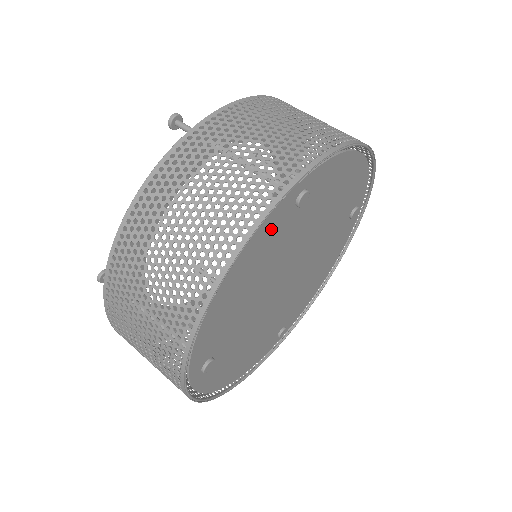
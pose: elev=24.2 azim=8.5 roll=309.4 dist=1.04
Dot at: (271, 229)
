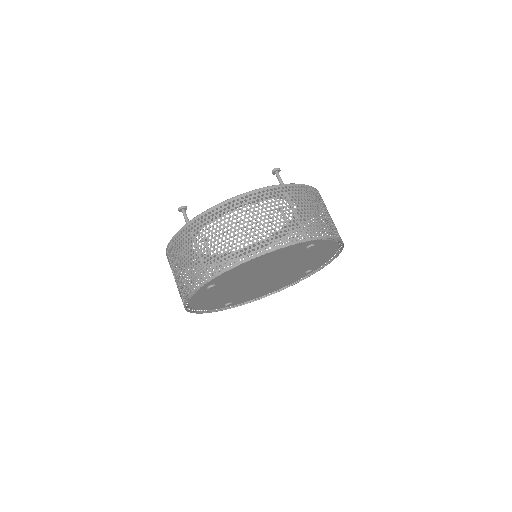
Dot at: (292, 249)
